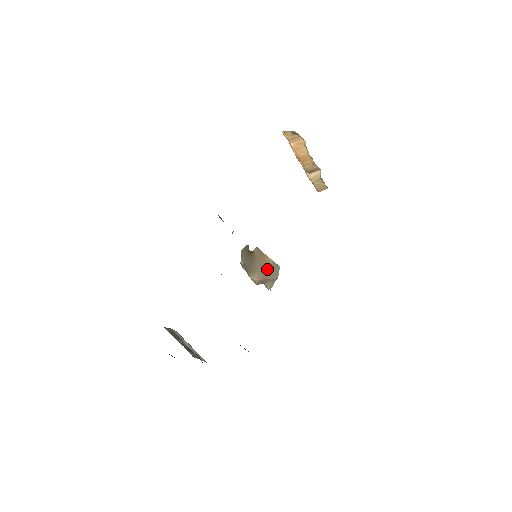
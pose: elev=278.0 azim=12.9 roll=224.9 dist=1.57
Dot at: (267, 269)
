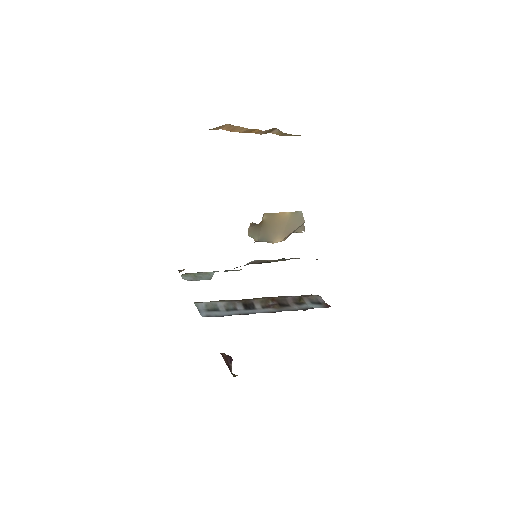
Dot at: (287, 224)
